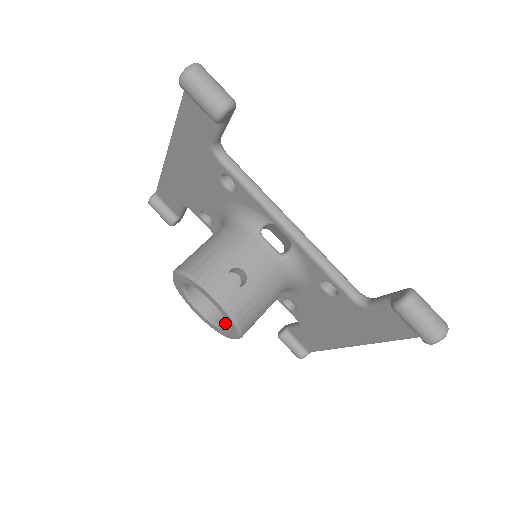
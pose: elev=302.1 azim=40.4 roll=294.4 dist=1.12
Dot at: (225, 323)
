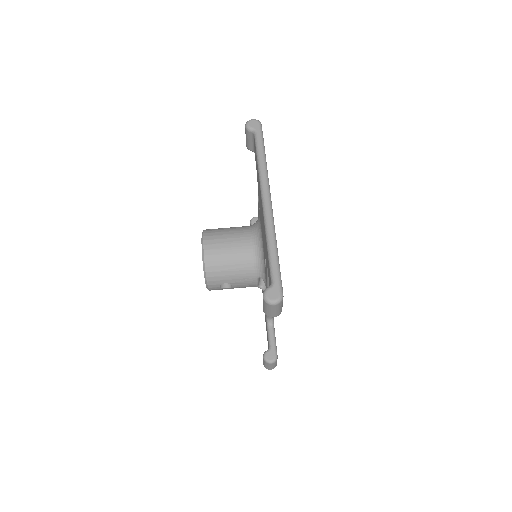
Dot at: occluded
